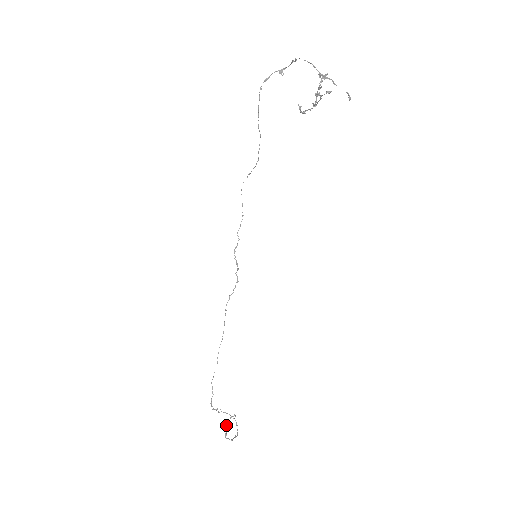
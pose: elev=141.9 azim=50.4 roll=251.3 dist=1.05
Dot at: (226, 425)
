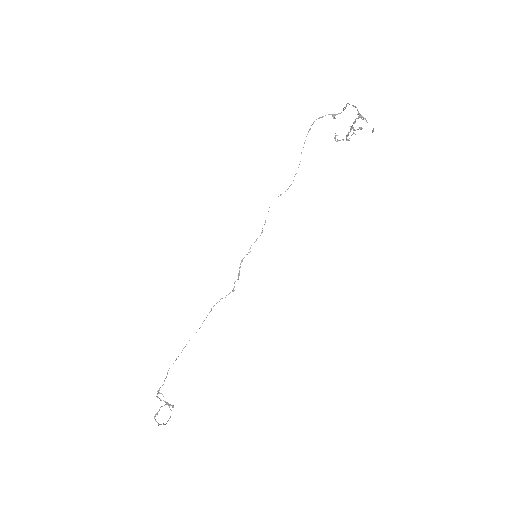
Dot at: occluded
